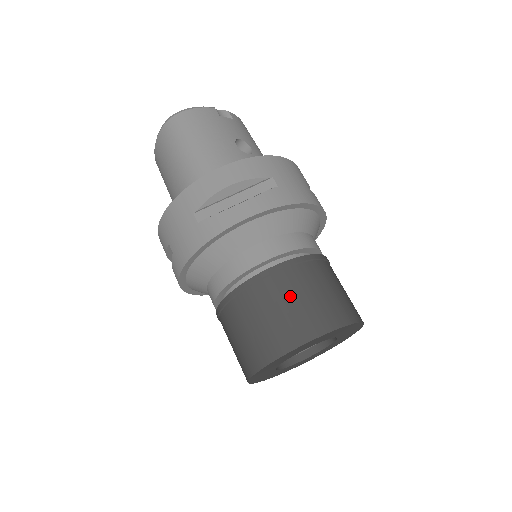
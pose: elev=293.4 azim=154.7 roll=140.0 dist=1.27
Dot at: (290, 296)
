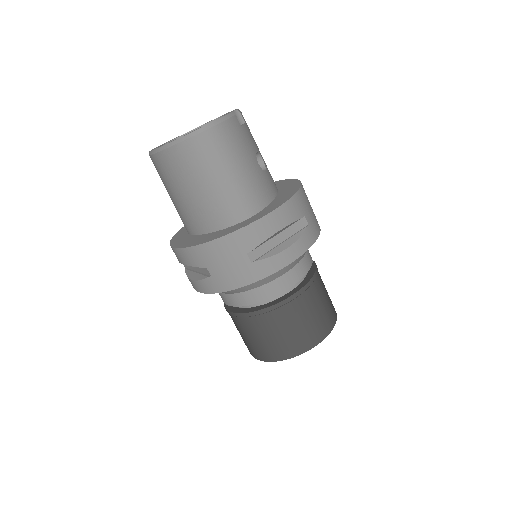
Dot at: (310, 311)
